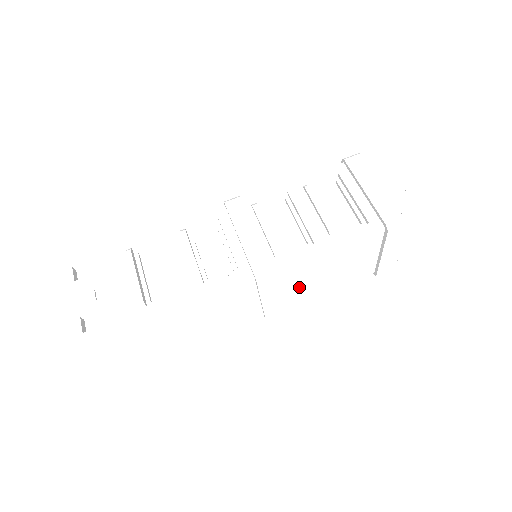
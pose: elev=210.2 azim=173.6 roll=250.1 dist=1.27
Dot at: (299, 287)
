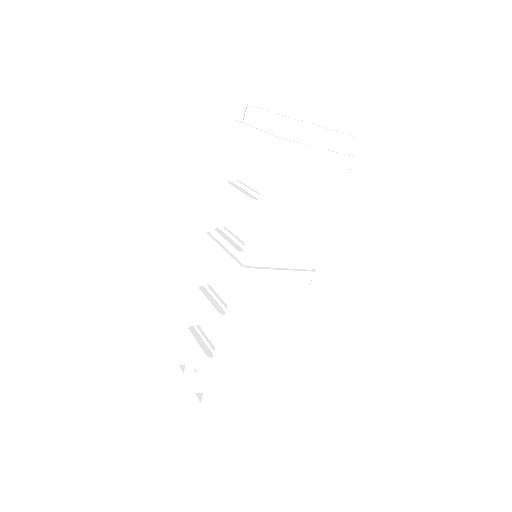
Dot at: (294, 249)
